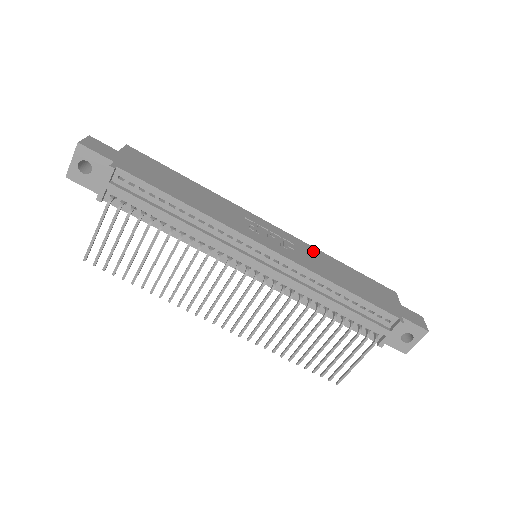
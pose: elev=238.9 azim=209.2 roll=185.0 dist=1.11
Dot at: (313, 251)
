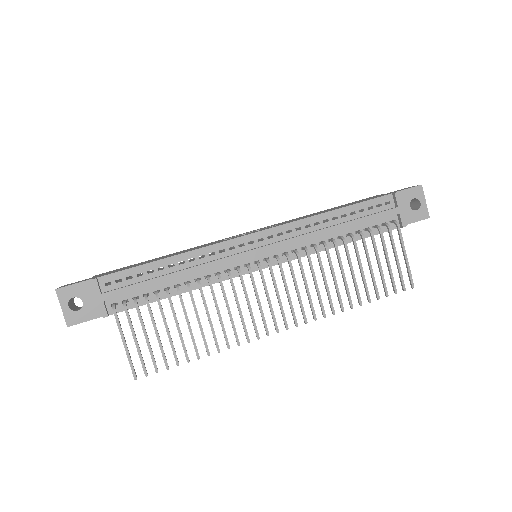
Dot at: occluded
